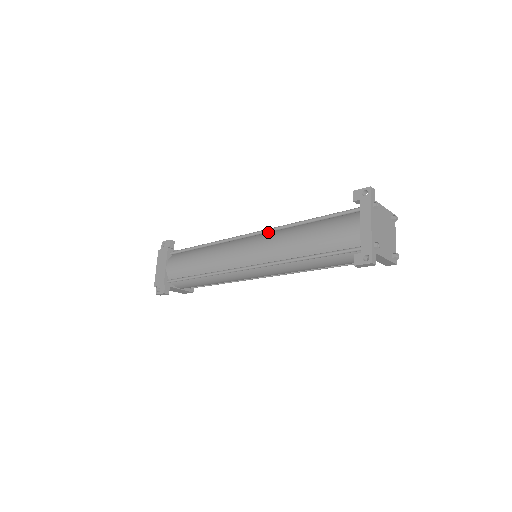
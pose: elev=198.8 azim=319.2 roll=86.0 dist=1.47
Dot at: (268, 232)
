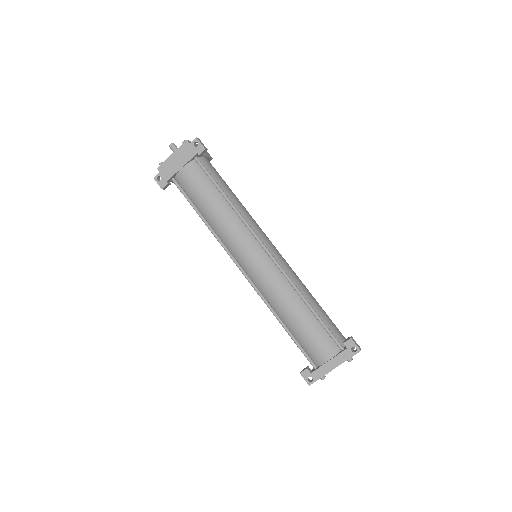
Dot at: (280, 270)
